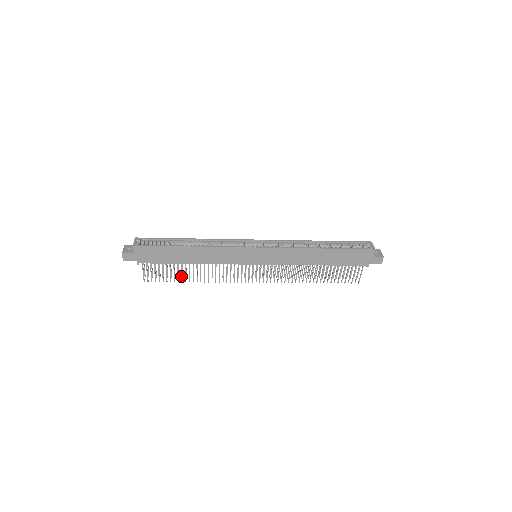
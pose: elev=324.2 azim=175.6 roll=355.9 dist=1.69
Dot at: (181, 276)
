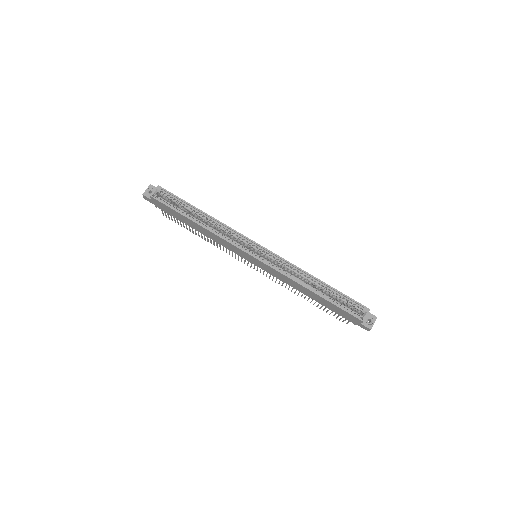
Dot at: (192, 230)
